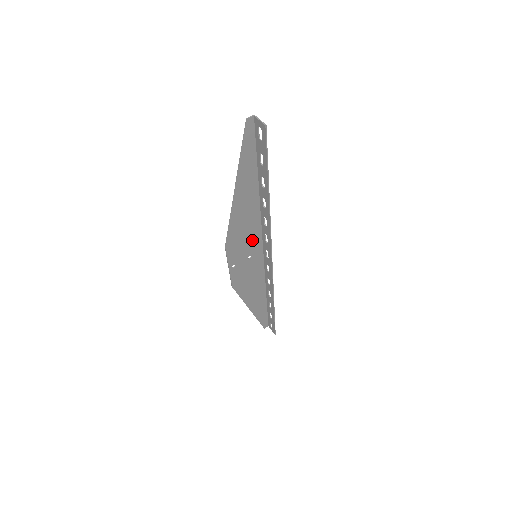
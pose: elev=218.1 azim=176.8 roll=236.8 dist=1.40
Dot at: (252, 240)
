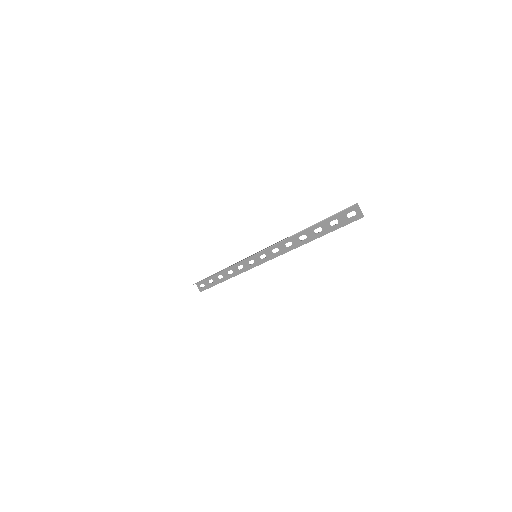
Dot at: occluded
